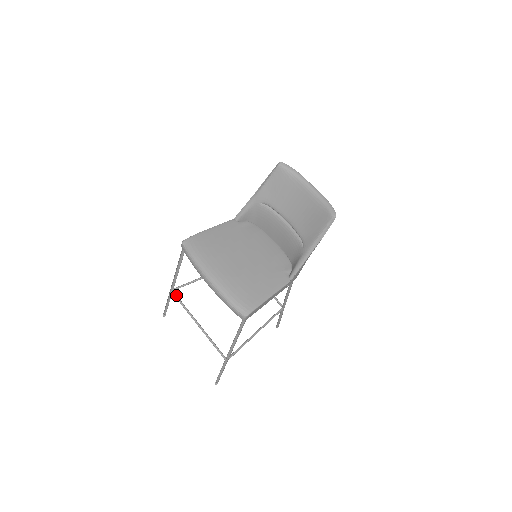
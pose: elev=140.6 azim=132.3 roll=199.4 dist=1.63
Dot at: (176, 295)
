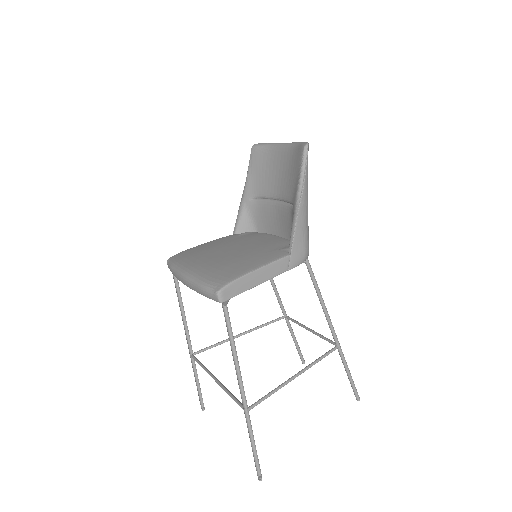
Dot at: (195, 357)
